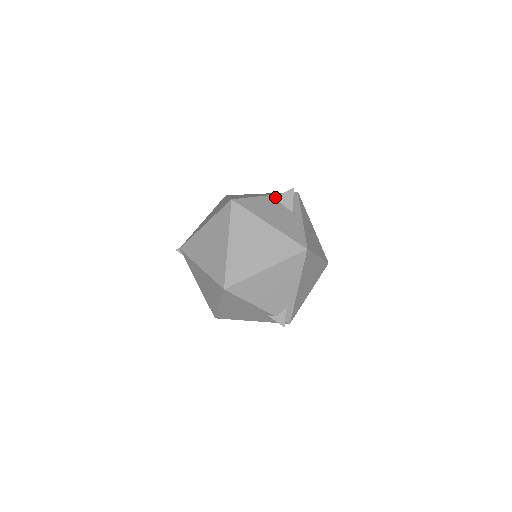
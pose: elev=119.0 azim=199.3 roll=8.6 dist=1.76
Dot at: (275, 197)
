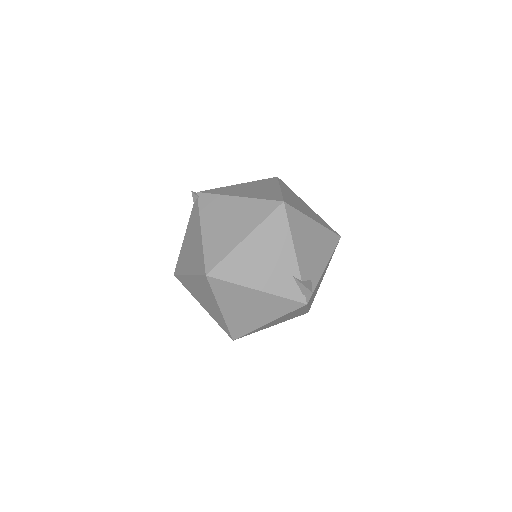
Dot at: occluded
